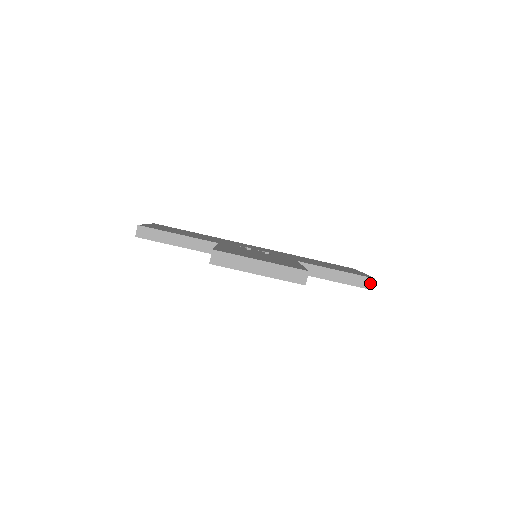
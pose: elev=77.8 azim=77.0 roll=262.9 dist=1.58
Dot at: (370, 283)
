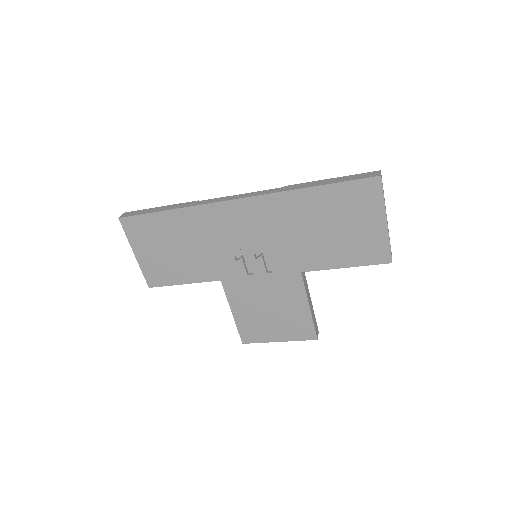
Dot at: occluded
